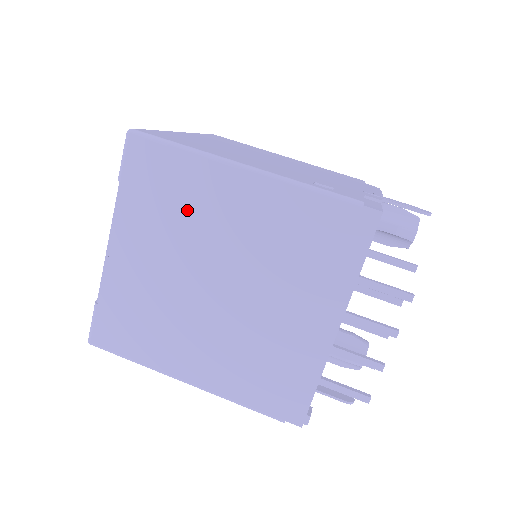
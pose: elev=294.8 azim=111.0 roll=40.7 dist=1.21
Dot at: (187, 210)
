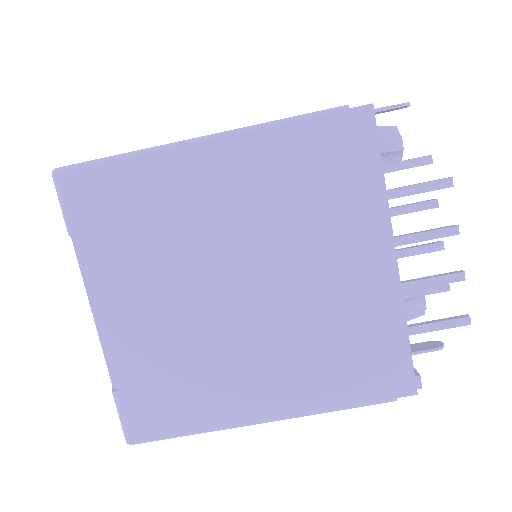
Dot at: (163, 222)
